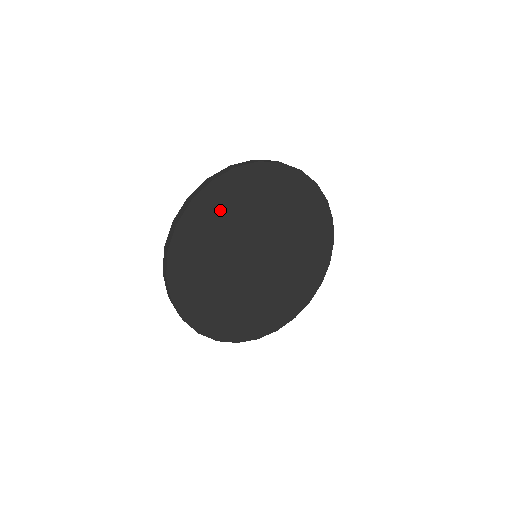
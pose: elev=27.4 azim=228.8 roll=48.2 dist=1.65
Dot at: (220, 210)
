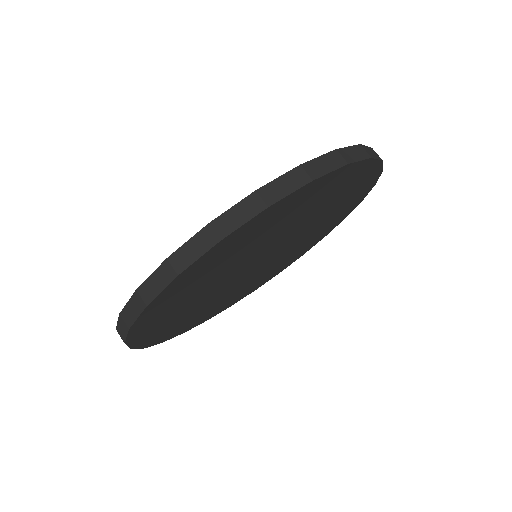
Dot at: (308, 202)
